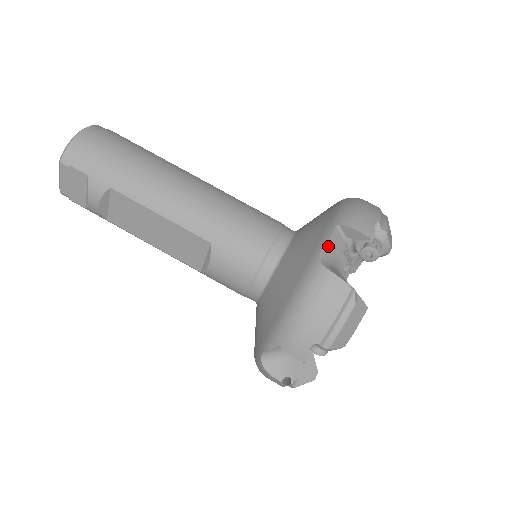
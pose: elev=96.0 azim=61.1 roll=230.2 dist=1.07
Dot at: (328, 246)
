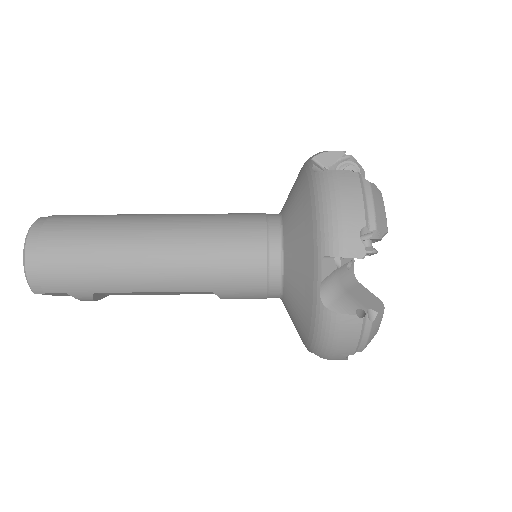
Dot at: (324, 282)
